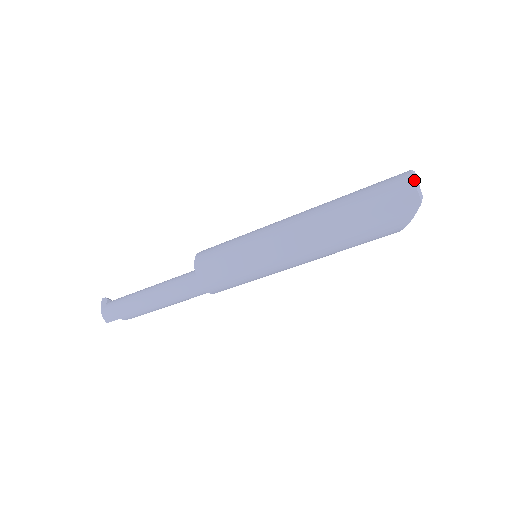
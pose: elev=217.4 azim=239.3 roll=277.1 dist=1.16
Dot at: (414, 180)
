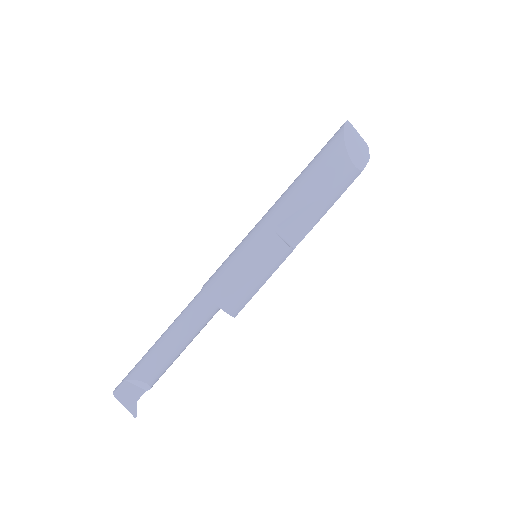
Dot at: occluded
